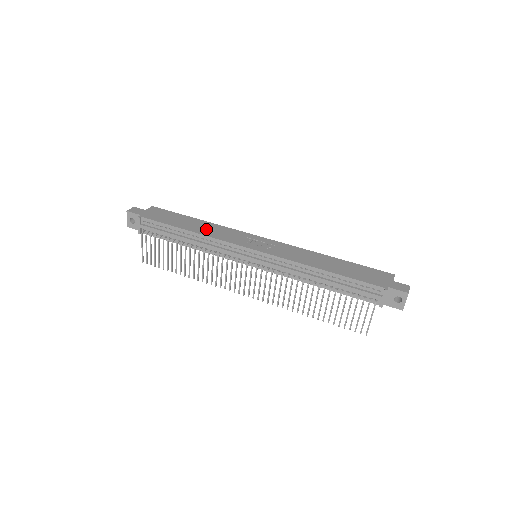
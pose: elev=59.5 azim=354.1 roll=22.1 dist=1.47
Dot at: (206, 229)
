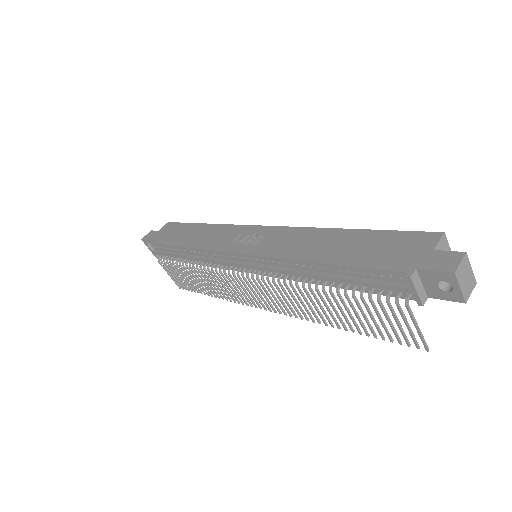
Dot at: (201, 237)
